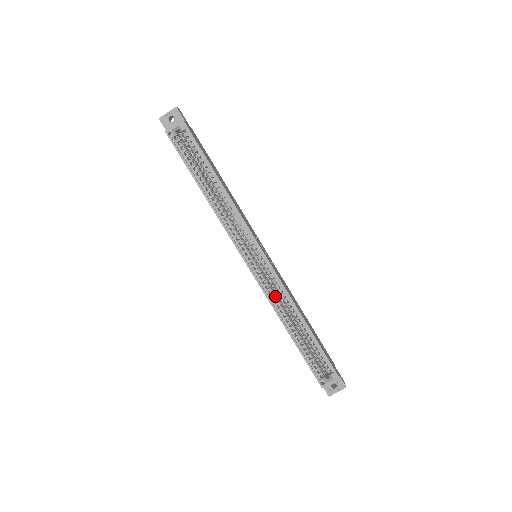
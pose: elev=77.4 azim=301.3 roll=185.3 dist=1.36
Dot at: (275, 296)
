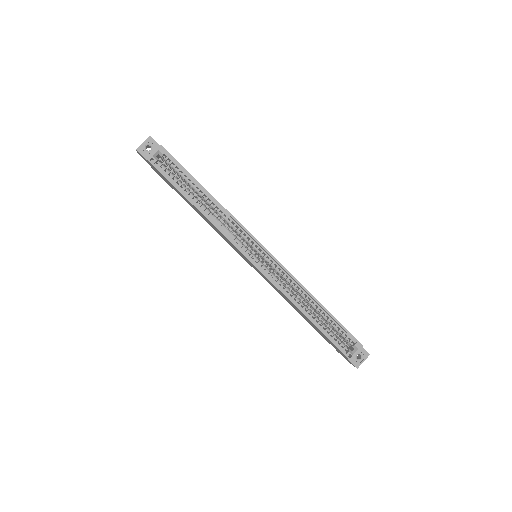
Dot at: (285, 286)
